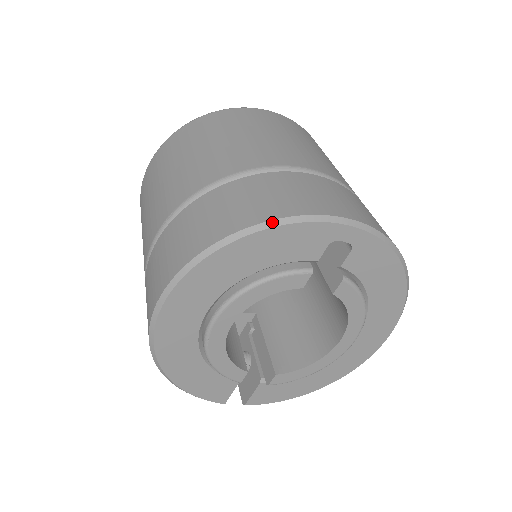
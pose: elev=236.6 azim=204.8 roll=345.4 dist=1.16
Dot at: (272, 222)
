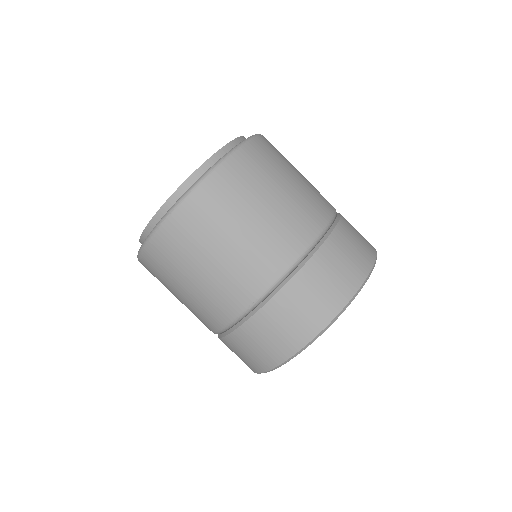
Dot at: (352, 300)
